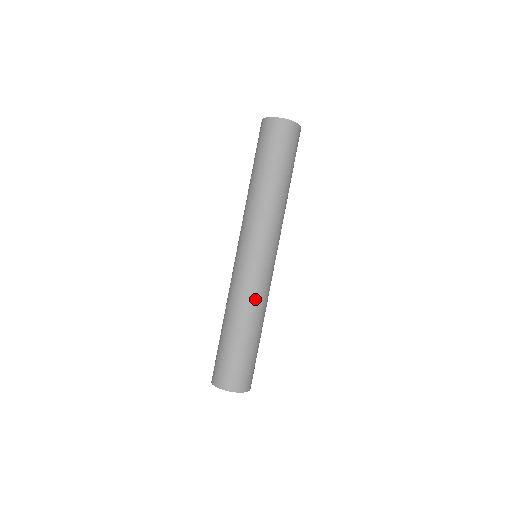
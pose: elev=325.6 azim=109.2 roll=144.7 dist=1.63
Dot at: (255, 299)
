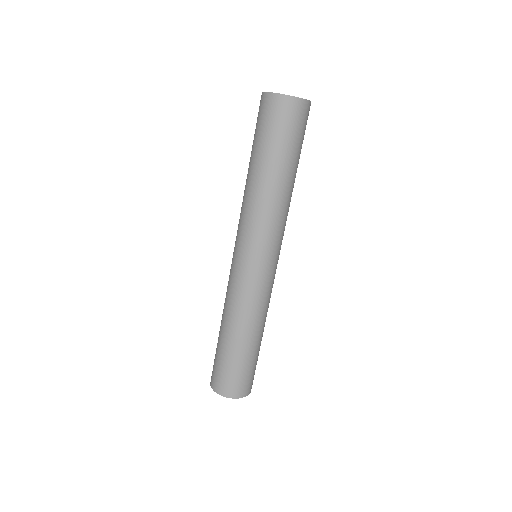
Dot at: (257, 308)
